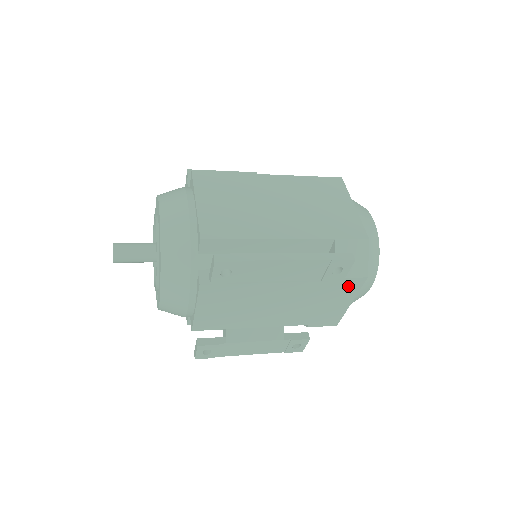
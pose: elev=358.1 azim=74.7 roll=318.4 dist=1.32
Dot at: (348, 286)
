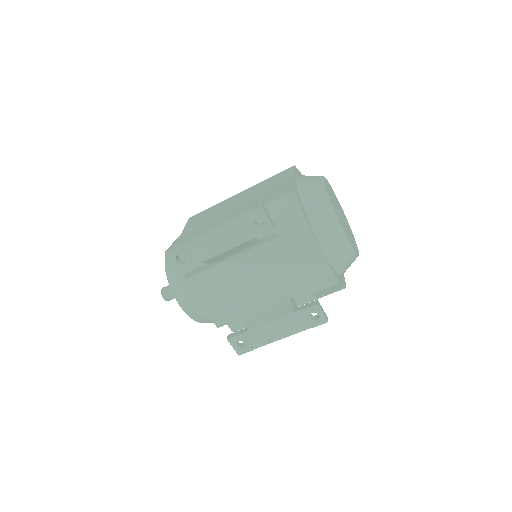
Dot at: (298, 236)
